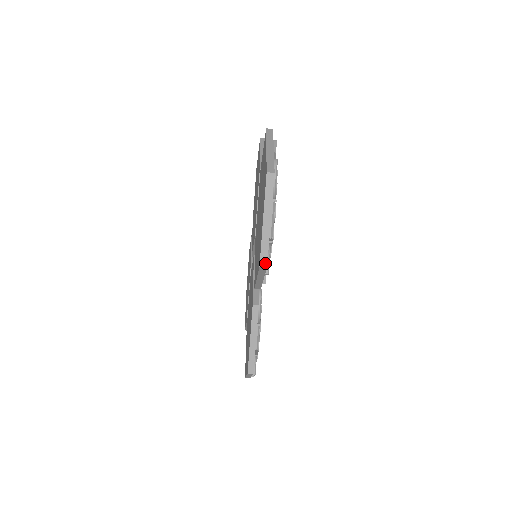
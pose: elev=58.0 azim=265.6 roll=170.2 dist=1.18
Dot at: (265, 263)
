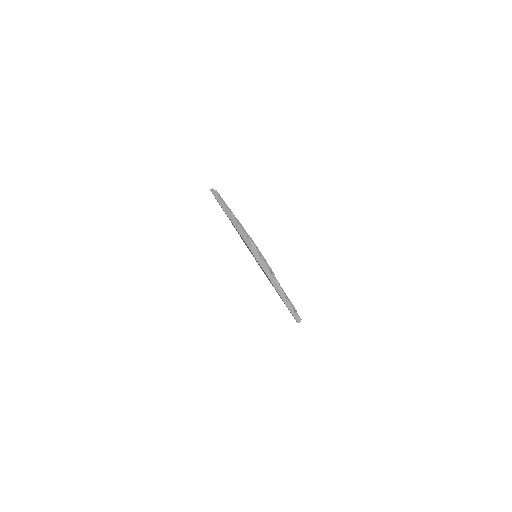
Dot at: (276, 284)
